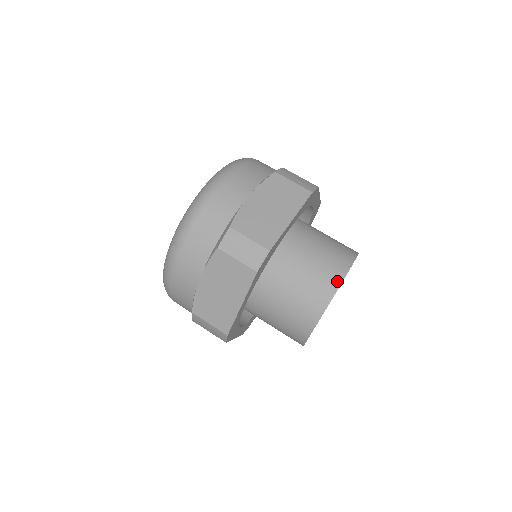
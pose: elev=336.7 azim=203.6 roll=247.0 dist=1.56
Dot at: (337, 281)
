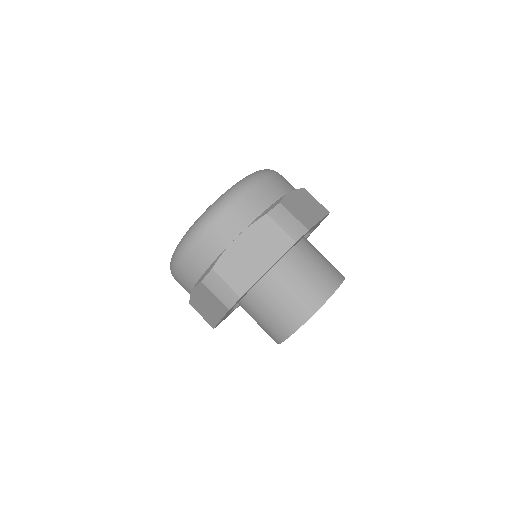
Dot at: (304, 318)
